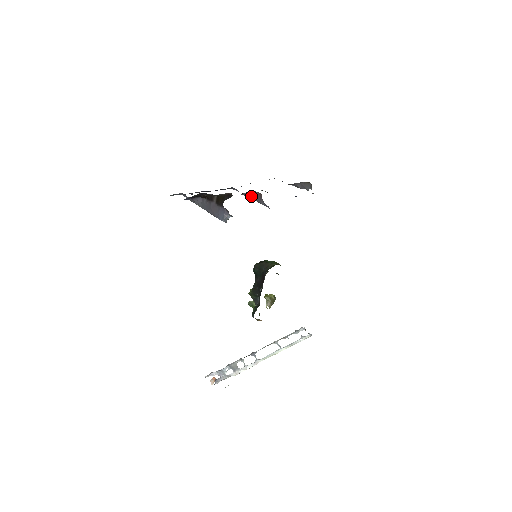
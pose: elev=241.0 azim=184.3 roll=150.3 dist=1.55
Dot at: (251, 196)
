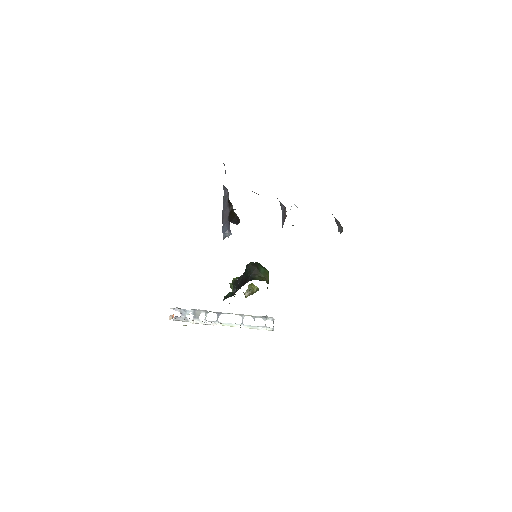
Dot at: (282, 207)
